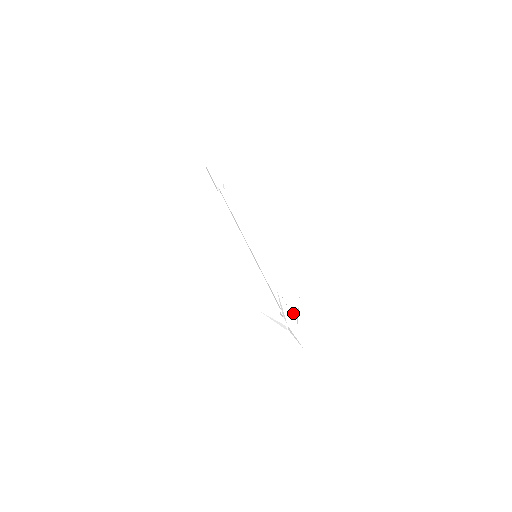
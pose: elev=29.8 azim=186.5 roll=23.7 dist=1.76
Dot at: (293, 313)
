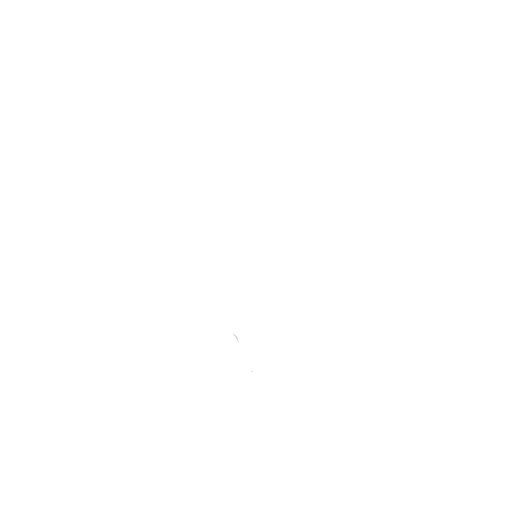
Dot at: occluded
